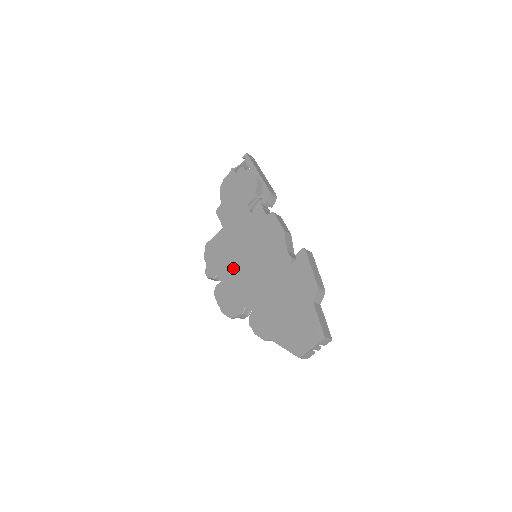
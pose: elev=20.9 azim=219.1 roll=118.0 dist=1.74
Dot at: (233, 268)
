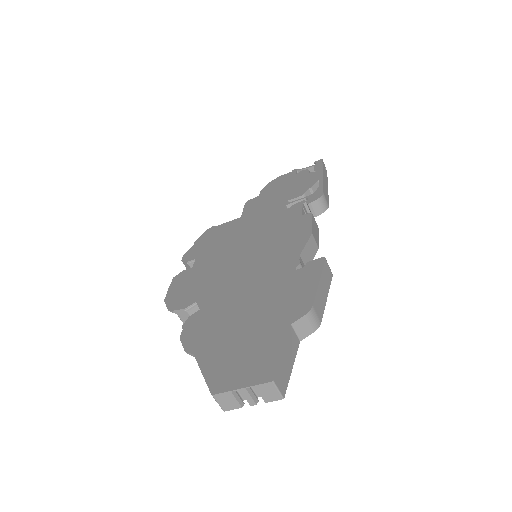
Dot at: (218, 257)
